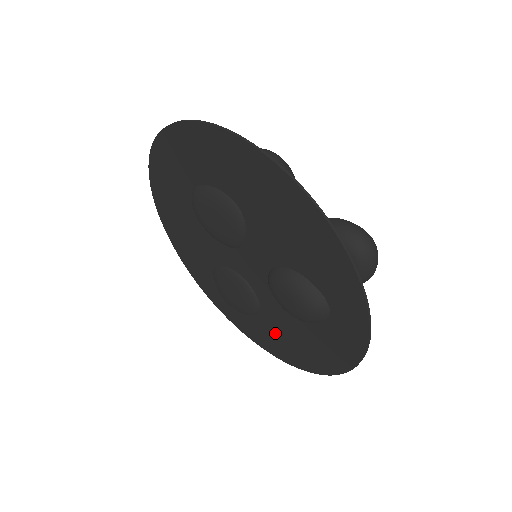
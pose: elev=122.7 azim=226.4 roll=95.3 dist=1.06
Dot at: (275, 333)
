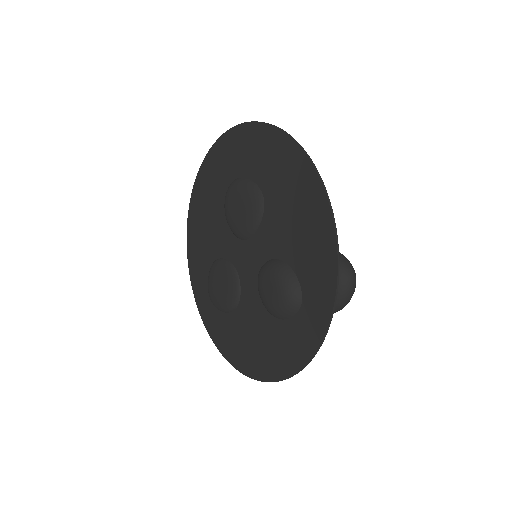
Dot at: (240, 333)
